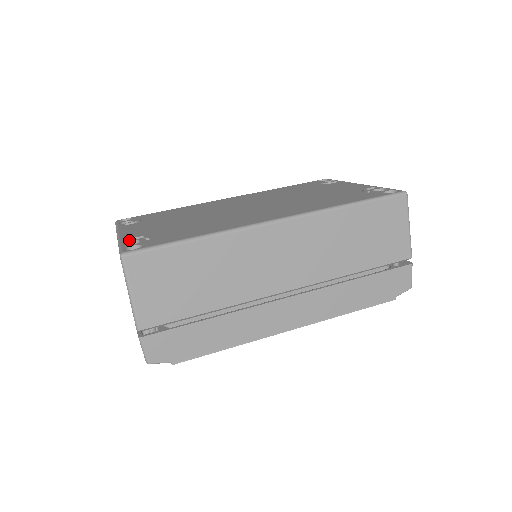
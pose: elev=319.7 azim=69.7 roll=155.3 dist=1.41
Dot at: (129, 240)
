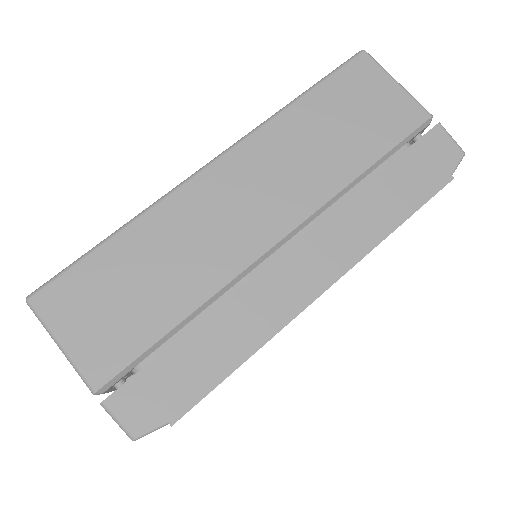
Dot at: occluded
